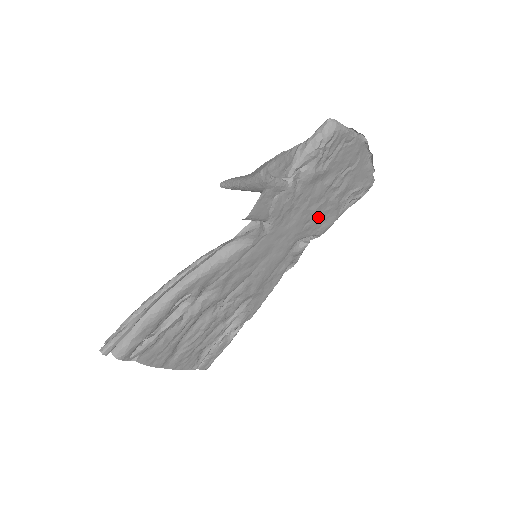
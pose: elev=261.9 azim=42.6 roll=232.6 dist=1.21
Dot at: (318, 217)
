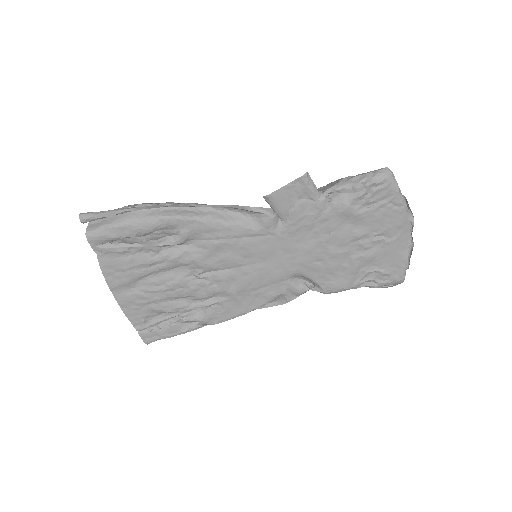
Dot at: (331, 265)
